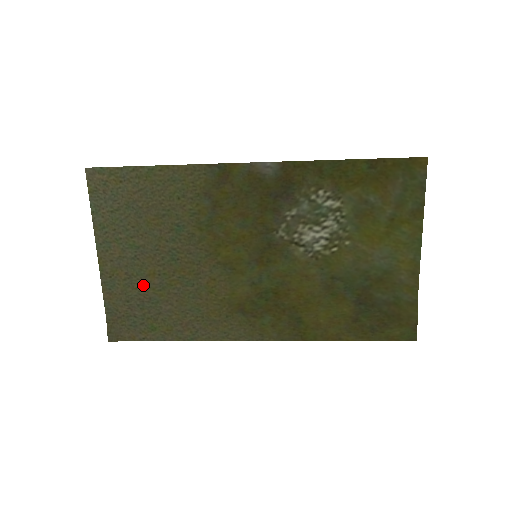
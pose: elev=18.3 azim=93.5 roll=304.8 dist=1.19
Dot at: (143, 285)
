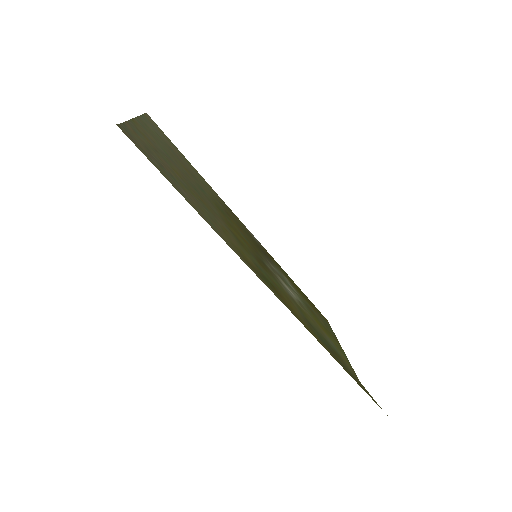
Dot at: (167, 165)
